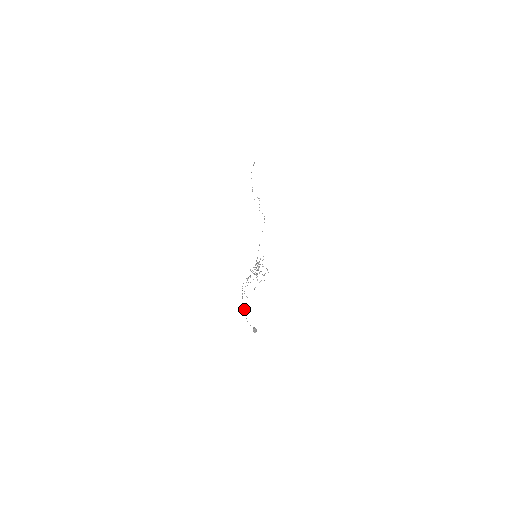
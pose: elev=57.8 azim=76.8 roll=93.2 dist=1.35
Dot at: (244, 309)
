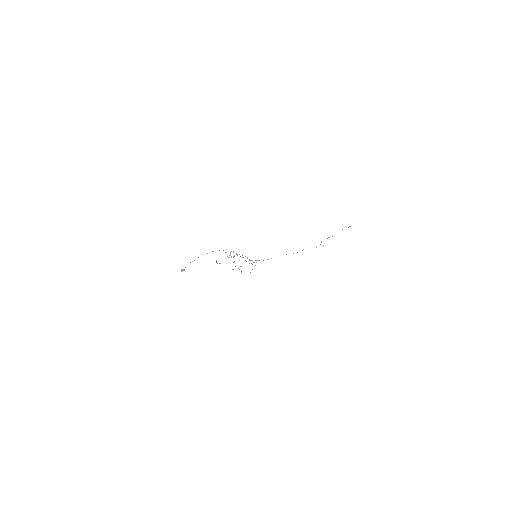
Dot at: occluded
